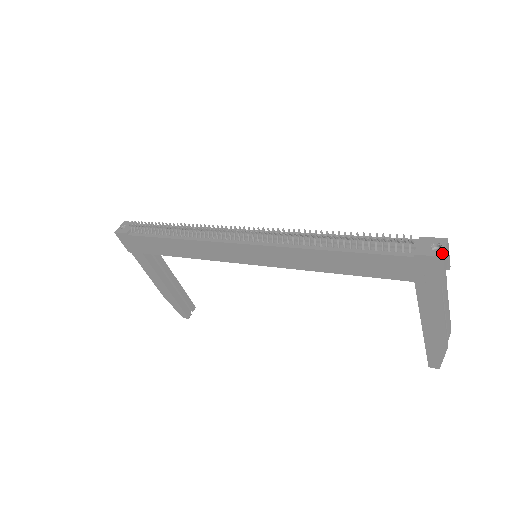
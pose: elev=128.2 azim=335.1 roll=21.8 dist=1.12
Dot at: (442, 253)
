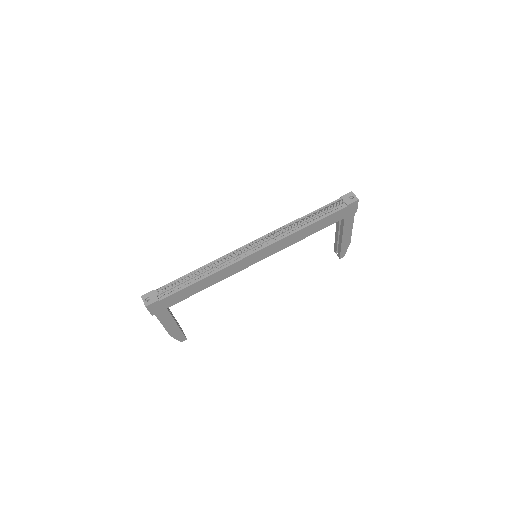
Dot at: (357, 198)
